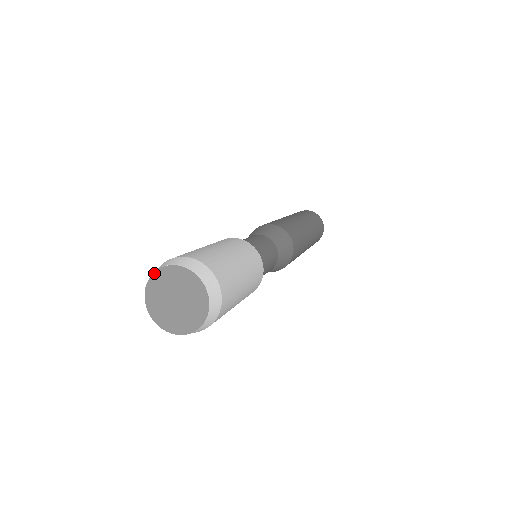
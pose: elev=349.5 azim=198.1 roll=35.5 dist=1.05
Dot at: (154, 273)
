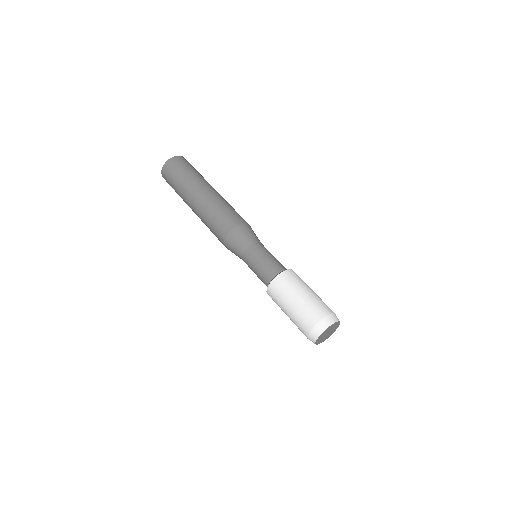
Dot at: (316, 343)
